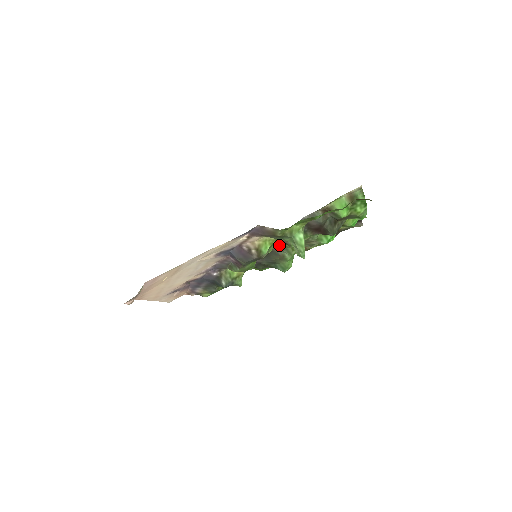
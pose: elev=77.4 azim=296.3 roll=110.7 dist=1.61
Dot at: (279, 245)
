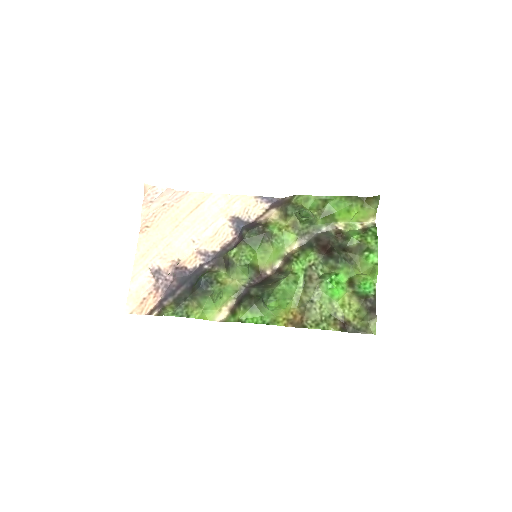
Dot at: (280, 271)
